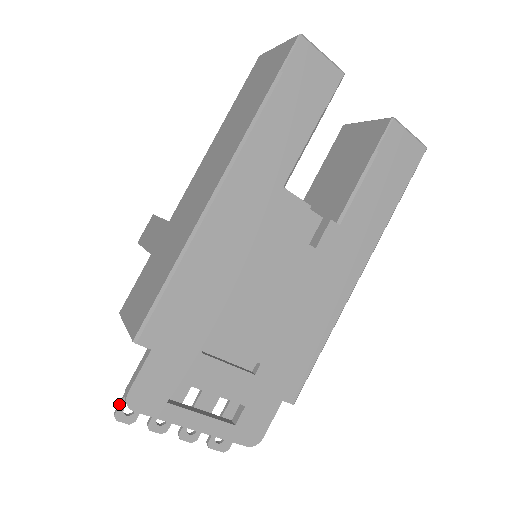
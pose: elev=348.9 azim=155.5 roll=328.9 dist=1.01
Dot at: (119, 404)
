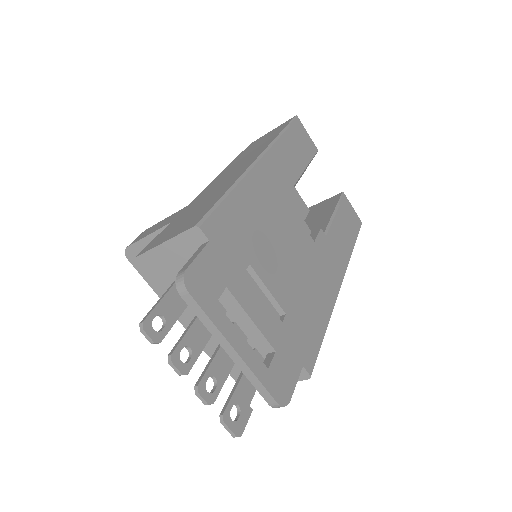
Dot at: (148, 313)
